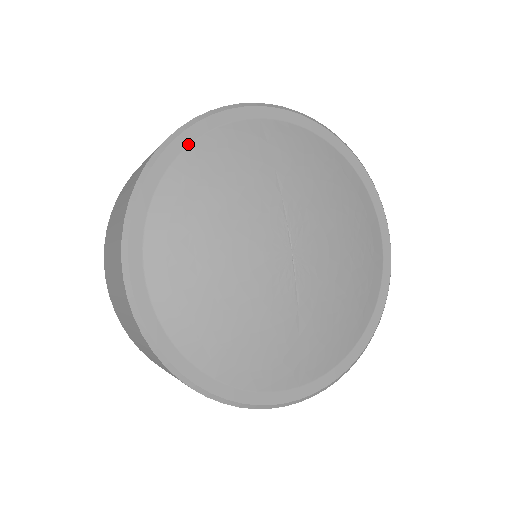
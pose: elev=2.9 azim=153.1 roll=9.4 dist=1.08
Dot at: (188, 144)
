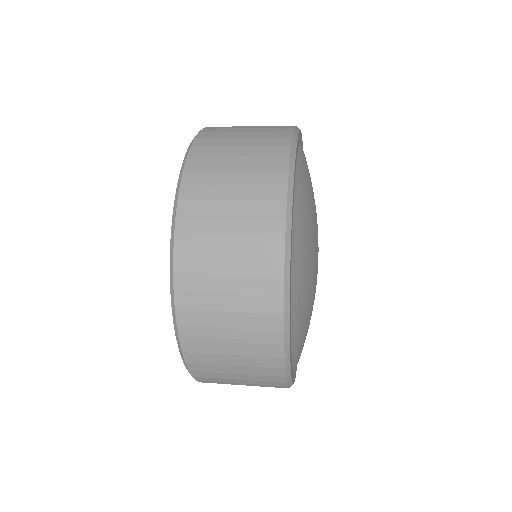
Dot at: (293, 215)
